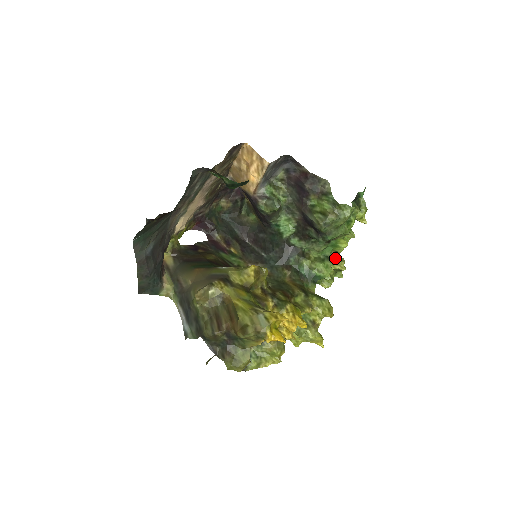
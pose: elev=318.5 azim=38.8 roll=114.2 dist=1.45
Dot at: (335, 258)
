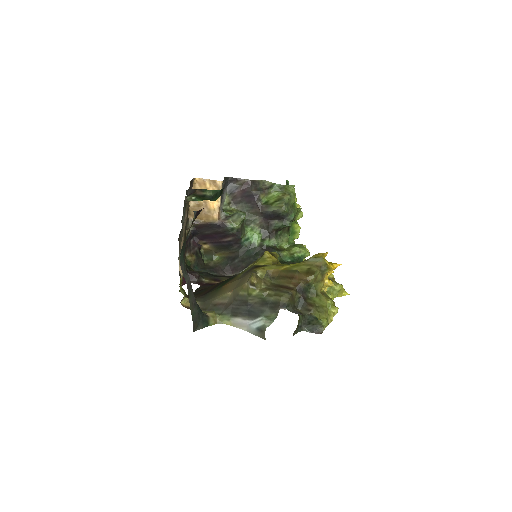
Dot at: occluded
